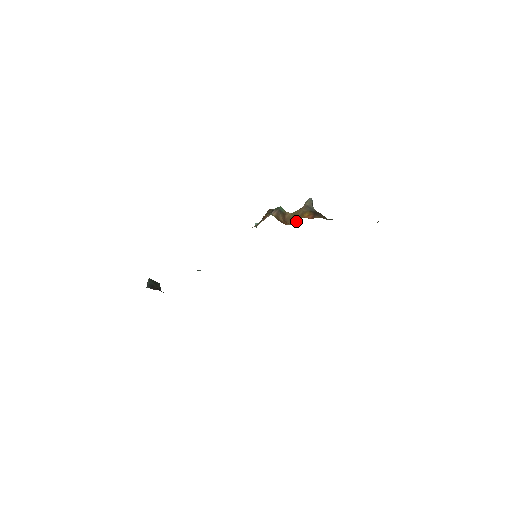
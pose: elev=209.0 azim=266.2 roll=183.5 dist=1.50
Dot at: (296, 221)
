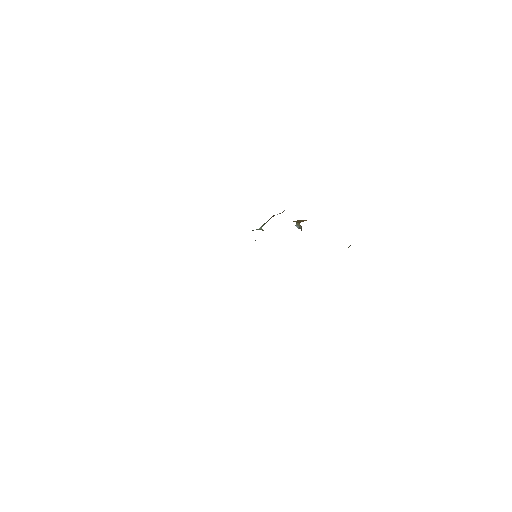
Dot at: occluded
